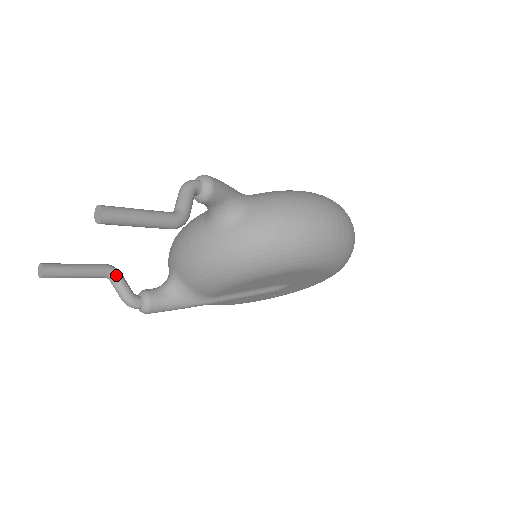
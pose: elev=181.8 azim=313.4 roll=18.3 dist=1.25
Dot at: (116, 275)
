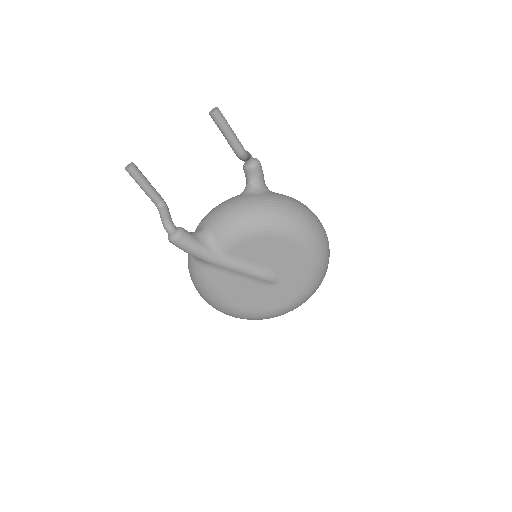
Dot at: (166, 206)
